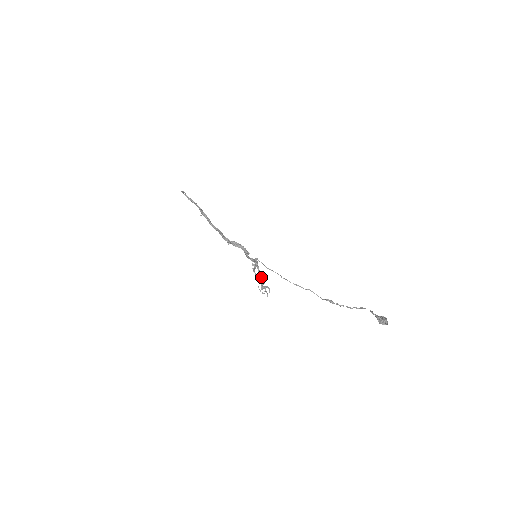
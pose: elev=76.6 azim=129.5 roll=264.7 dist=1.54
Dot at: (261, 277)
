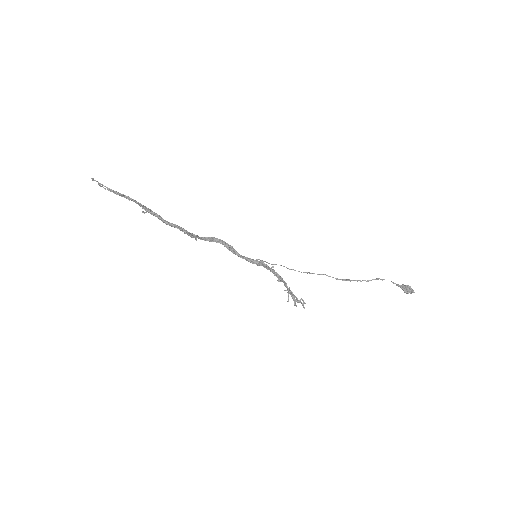
Dot at: (290, 290)
